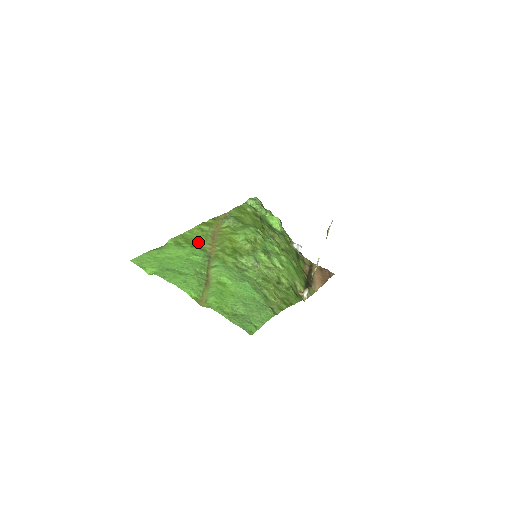
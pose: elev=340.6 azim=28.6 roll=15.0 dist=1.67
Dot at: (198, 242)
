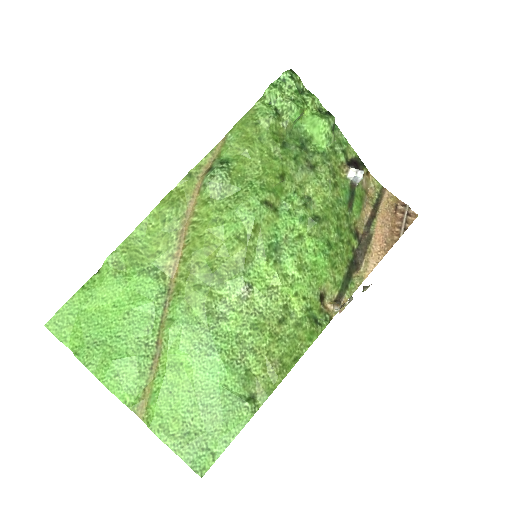
Dot at: (153, 255)
